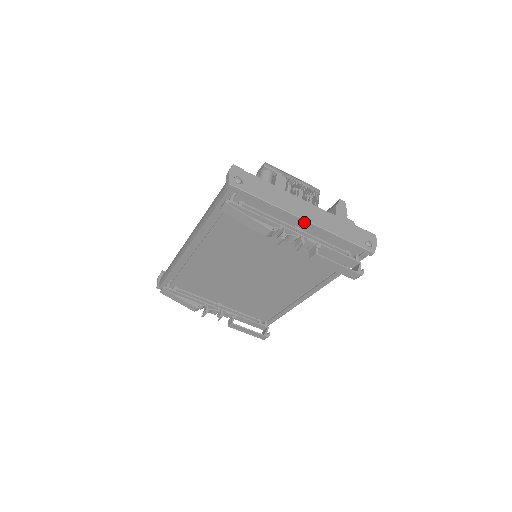
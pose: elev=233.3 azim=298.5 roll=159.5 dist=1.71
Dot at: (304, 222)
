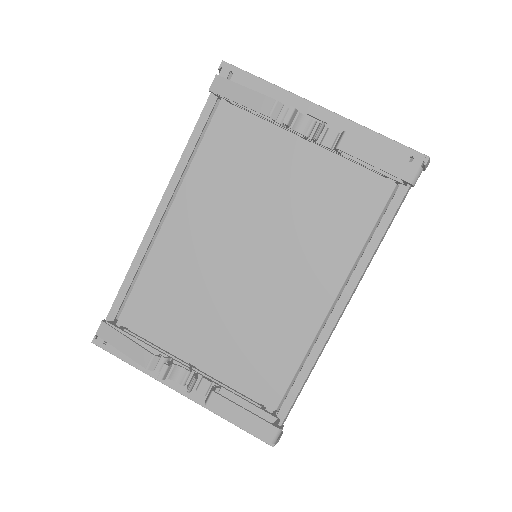
Dot at: (321, 111)
